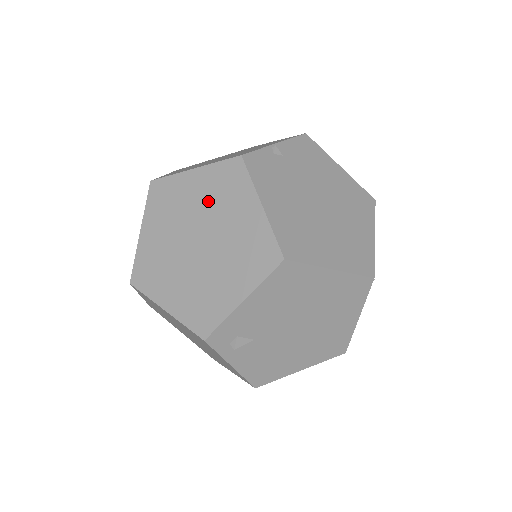
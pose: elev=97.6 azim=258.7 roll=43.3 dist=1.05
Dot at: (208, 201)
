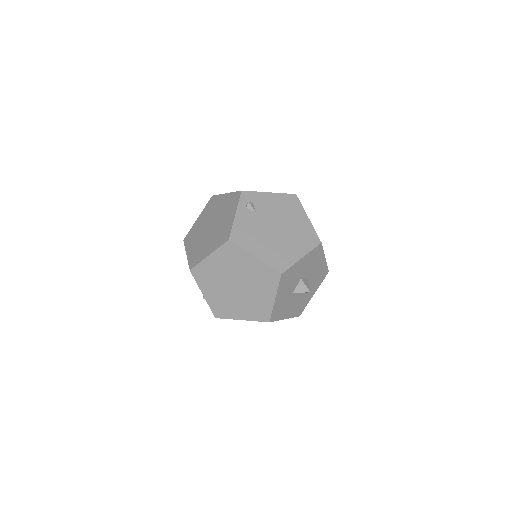
Dot at: occluded
